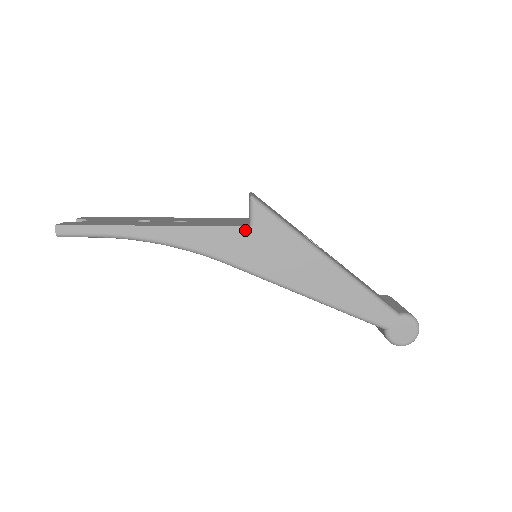
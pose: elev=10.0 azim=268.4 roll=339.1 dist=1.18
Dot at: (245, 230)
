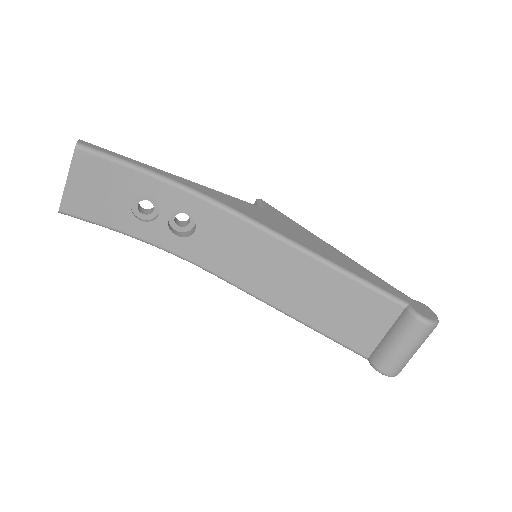
Dot at: (257, 207)
